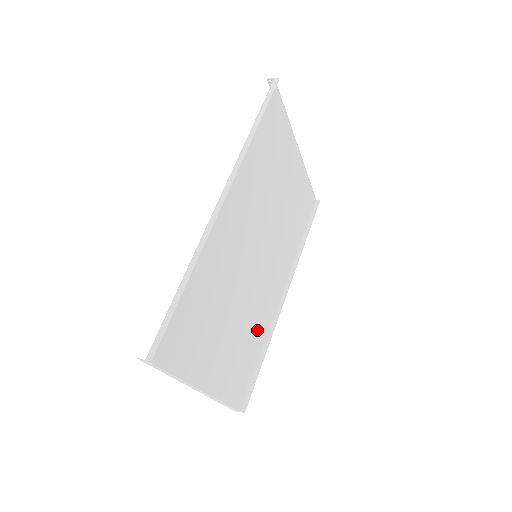
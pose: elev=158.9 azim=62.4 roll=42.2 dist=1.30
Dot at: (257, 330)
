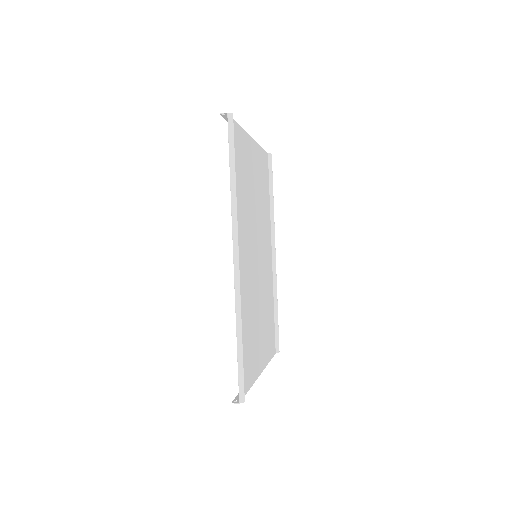
Dot at: (269, 297)
